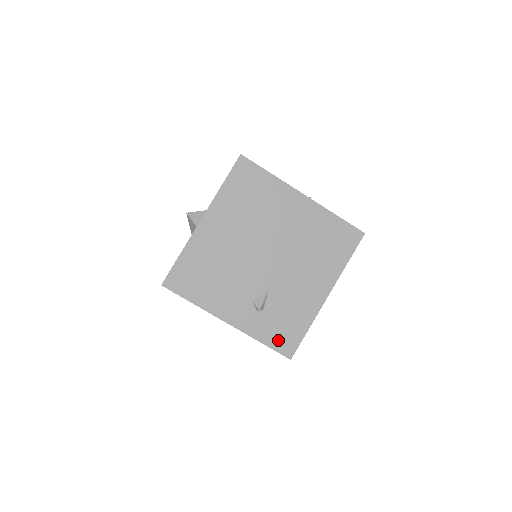
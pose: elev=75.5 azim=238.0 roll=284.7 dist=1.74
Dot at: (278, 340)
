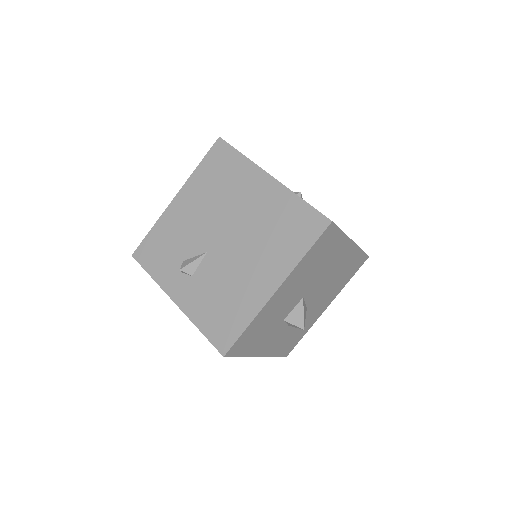
Dot at: occluded
